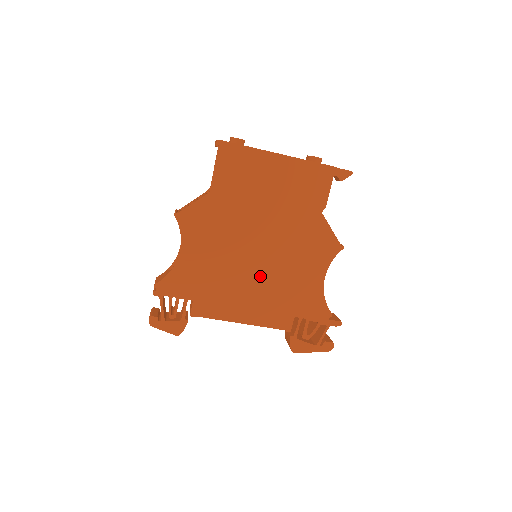
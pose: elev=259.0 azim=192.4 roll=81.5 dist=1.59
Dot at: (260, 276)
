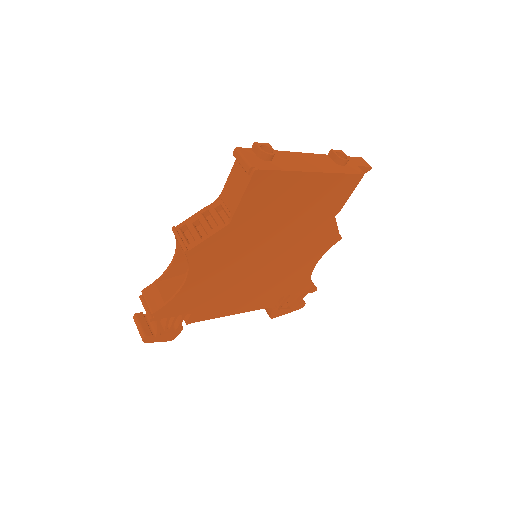
Dot at: (261, 278)
